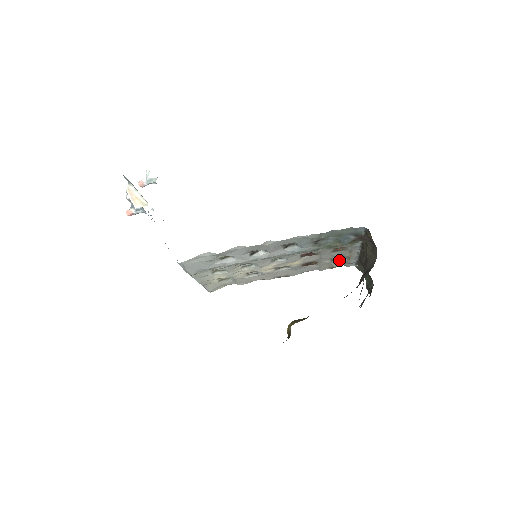
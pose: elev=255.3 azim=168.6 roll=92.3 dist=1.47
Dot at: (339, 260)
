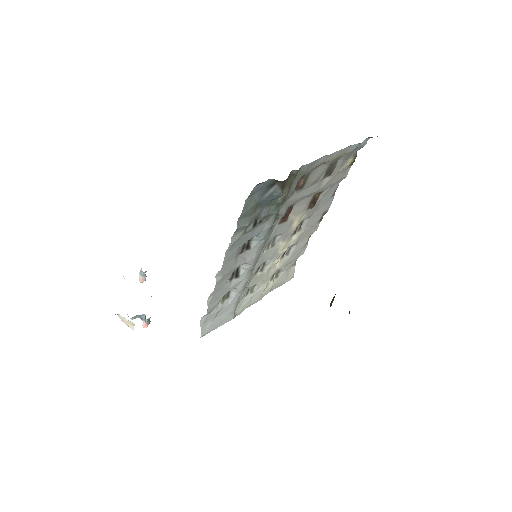
Dot at: (337, 165)
